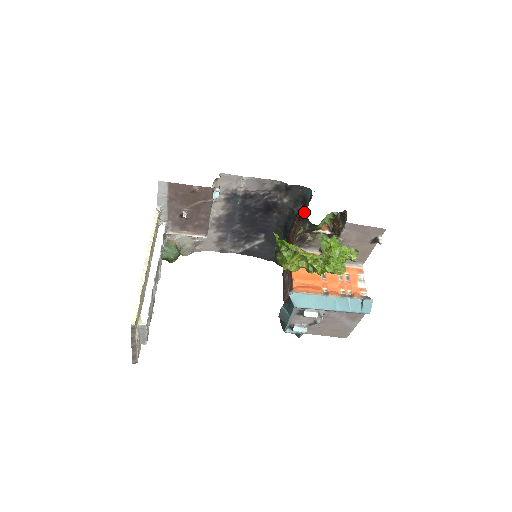
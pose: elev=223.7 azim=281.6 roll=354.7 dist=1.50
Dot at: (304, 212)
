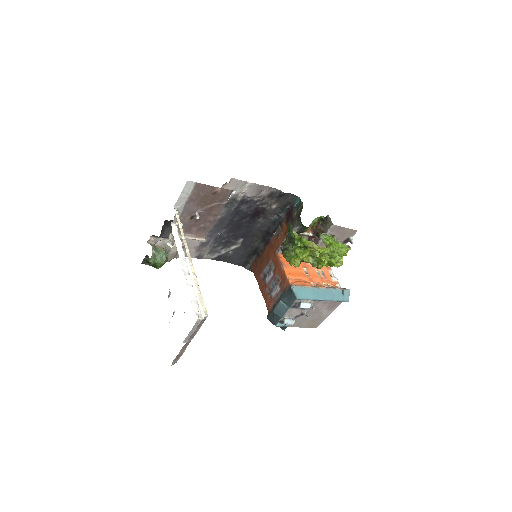
Dot at: (293, 217)
